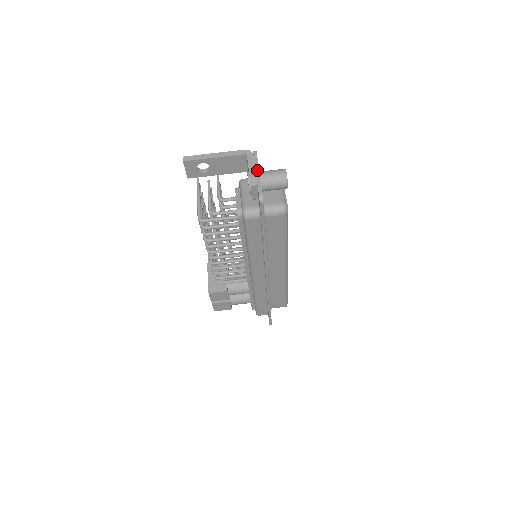
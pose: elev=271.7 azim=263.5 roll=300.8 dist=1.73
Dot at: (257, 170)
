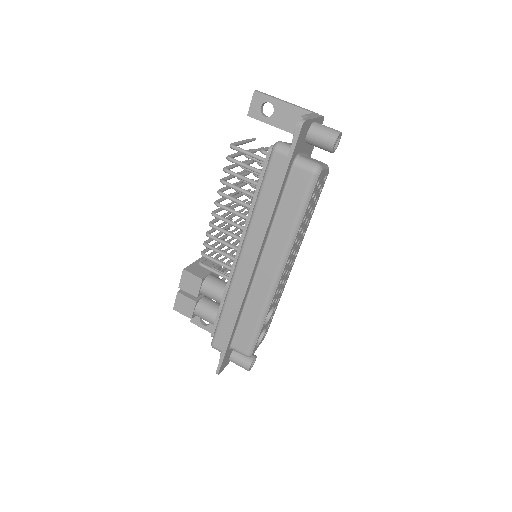
Dot at: (314, 117)
